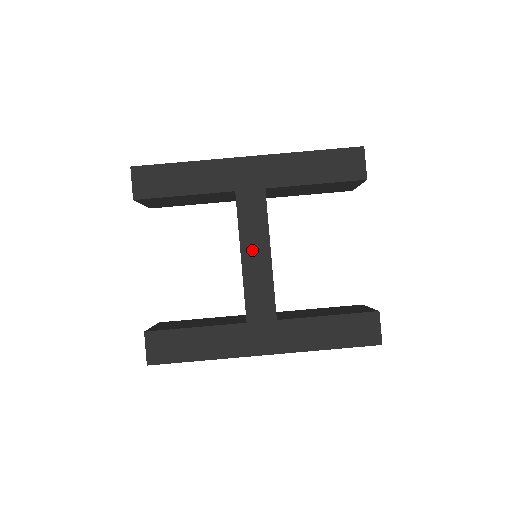
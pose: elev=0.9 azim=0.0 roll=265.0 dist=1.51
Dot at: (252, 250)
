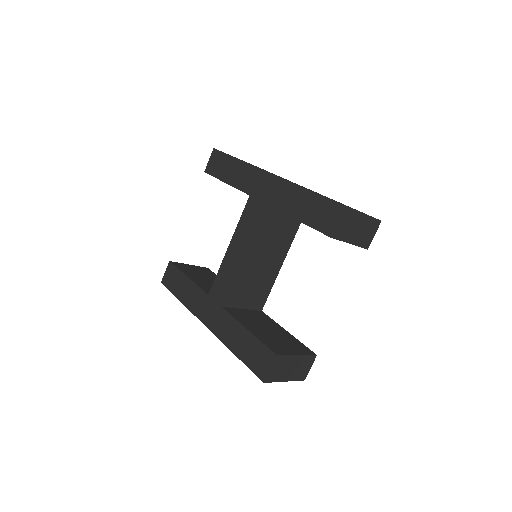
Dot at: (236, 246)
